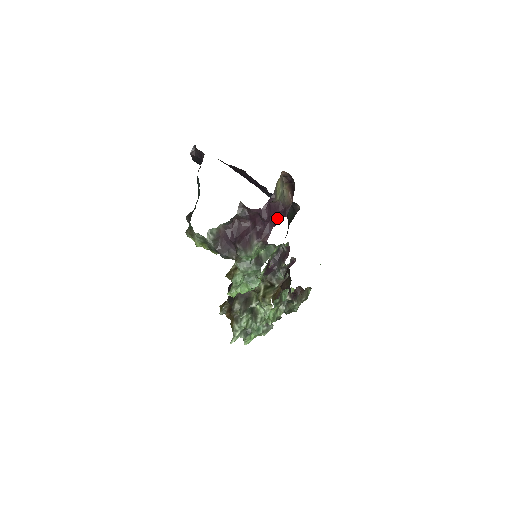
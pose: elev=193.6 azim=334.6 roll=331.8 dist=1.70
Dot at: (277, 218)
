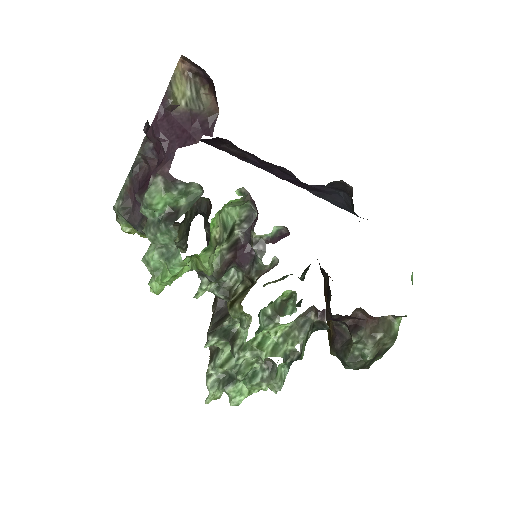
Dot at: (189, 137)
